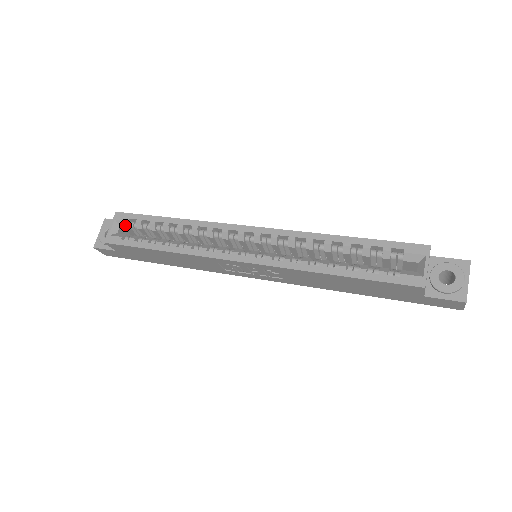
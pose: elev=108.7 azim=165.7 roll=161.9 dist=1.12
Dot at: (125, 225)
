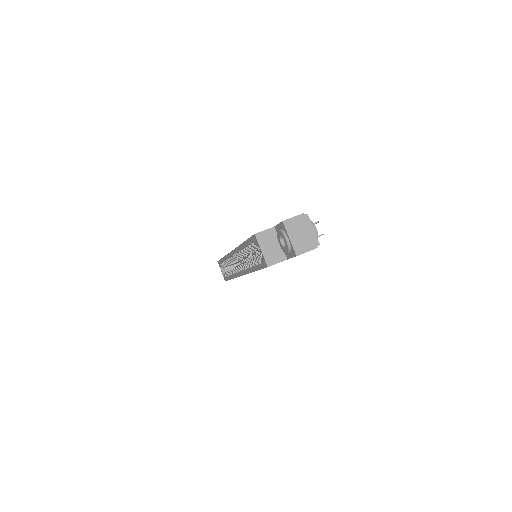
Dot at: (223, 267)
